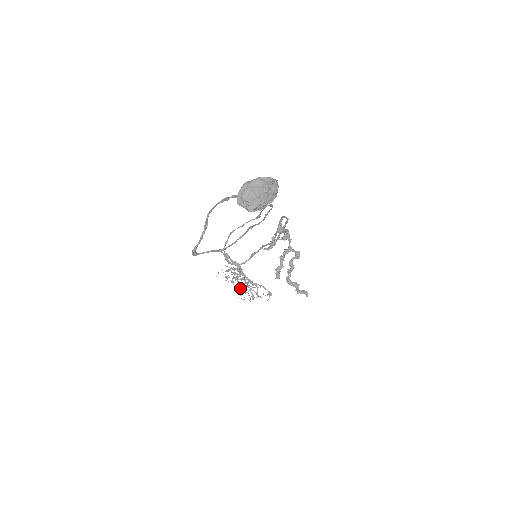
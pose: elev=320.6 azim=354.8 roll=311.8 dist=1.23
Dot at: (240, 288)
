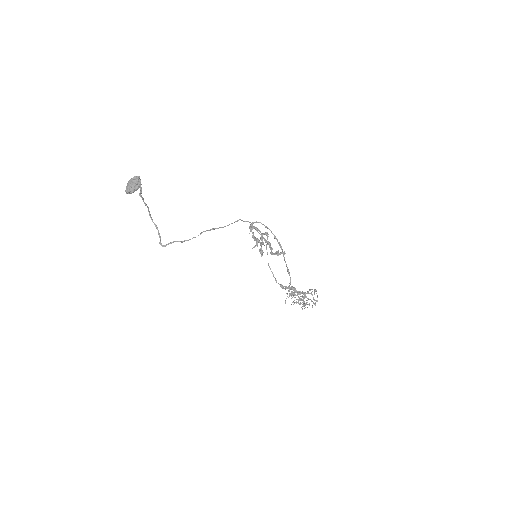
Dot at: (305, 304)
